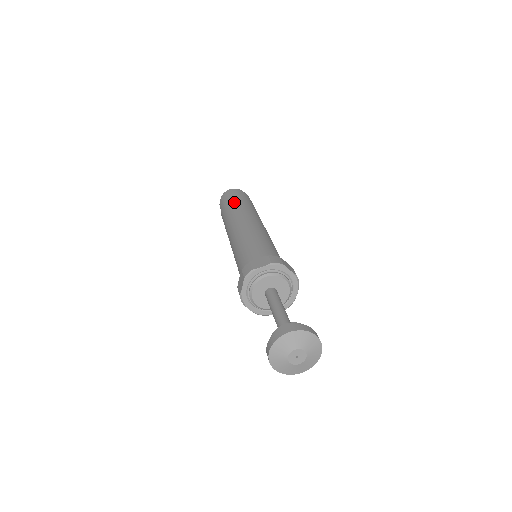
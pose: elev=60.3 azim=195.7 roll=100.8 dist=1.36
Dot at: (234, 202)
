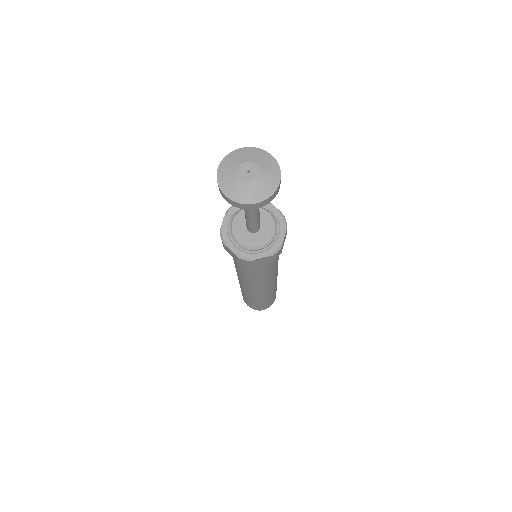
Dot at: occluded
